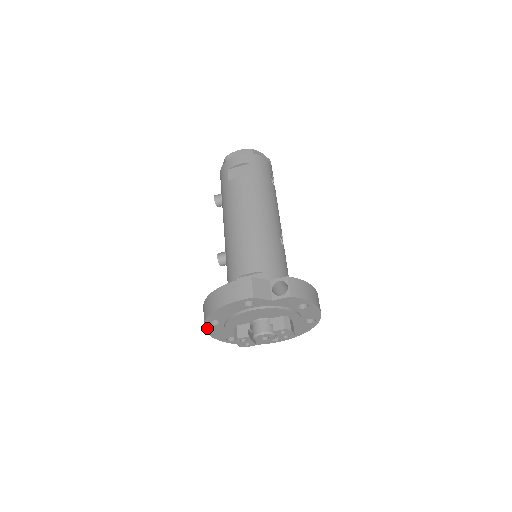
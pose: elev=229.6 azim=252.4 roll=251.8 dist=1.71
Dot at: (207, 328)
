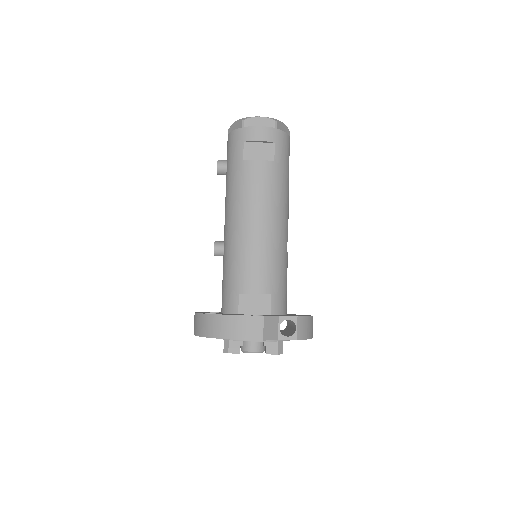
Dot at: occluded
